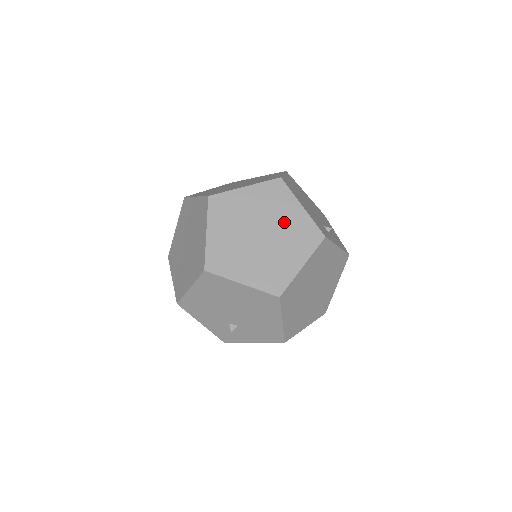
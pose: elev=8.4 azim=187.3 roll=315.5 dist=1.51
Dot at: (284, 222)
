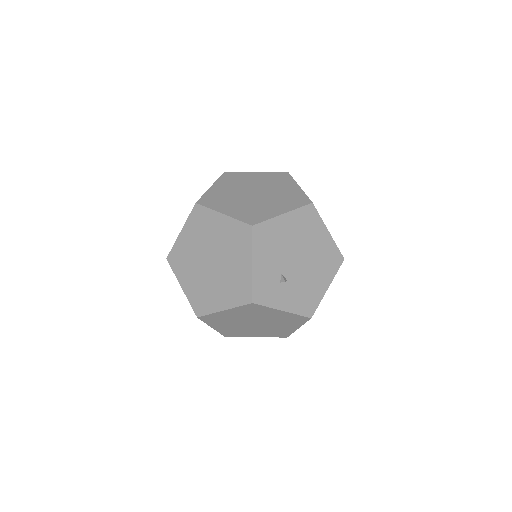
Dot at: occluded
